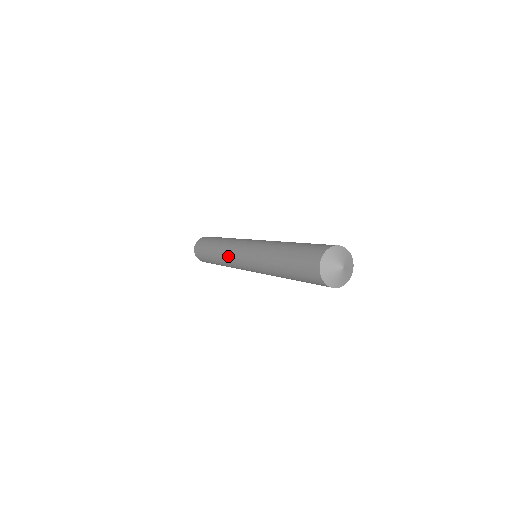
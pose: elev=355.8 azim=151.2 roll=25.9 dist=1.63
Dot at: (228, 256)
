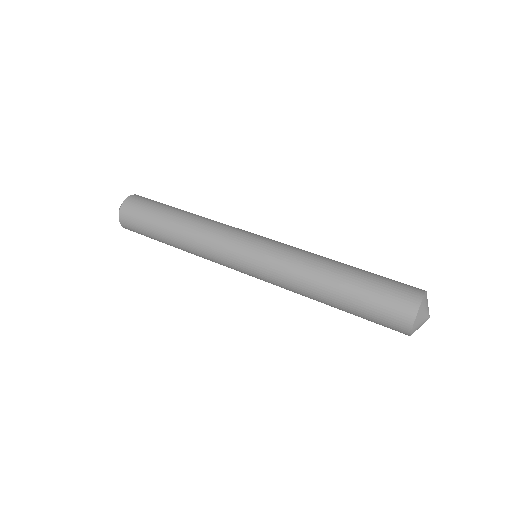
Dot at: occluded
